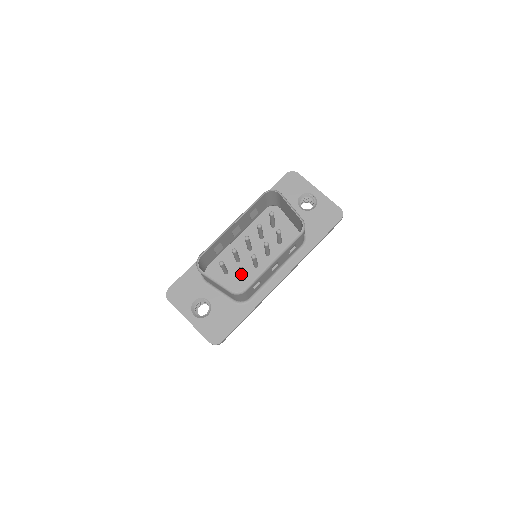
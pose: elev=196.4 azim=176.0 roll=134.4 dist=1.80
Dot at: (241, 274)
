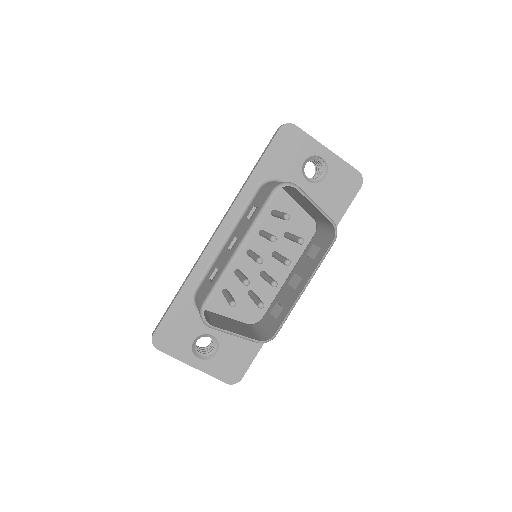
Dot at: occluded
